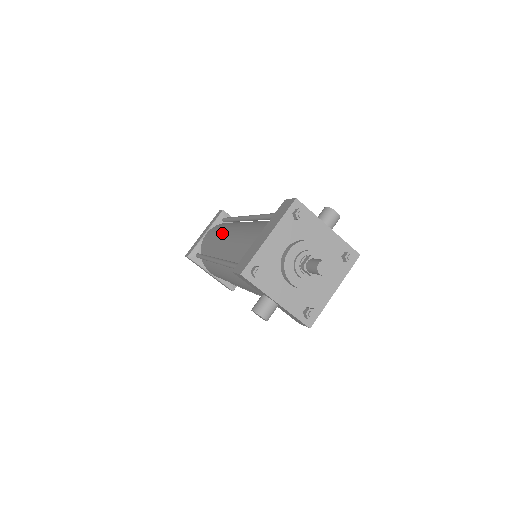
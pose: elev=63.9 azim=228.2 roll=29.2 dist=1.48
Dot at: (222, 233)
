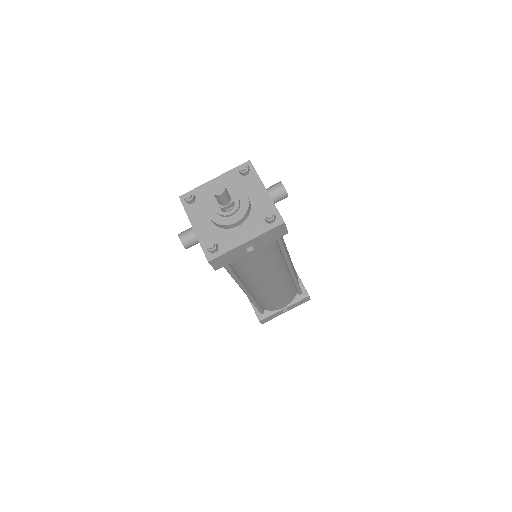
Dot at: occluded
